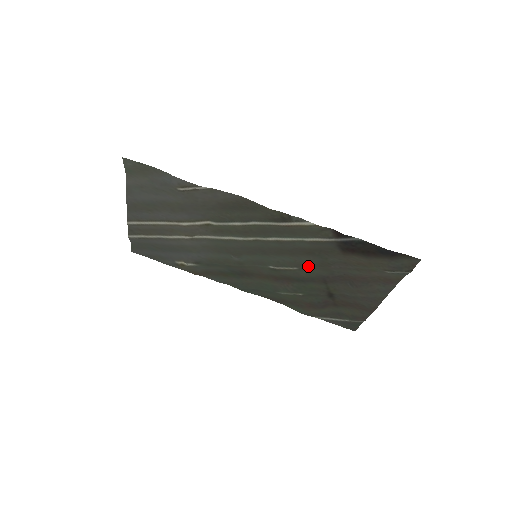
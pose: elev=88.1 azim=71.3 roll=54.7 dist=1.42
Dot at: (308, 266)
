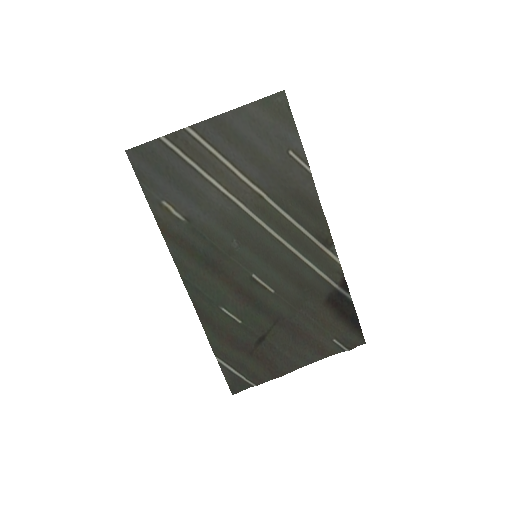
Dot at: (283, 297)
